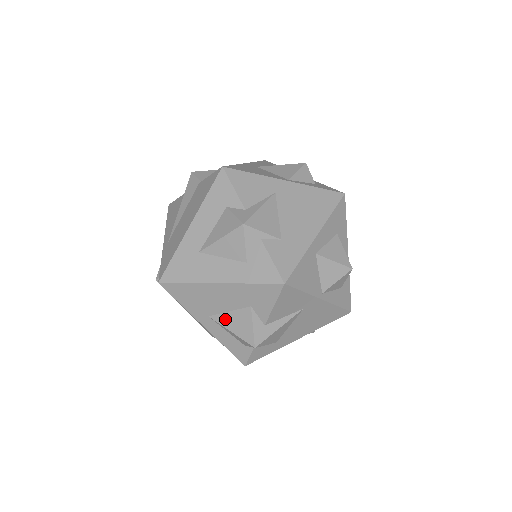
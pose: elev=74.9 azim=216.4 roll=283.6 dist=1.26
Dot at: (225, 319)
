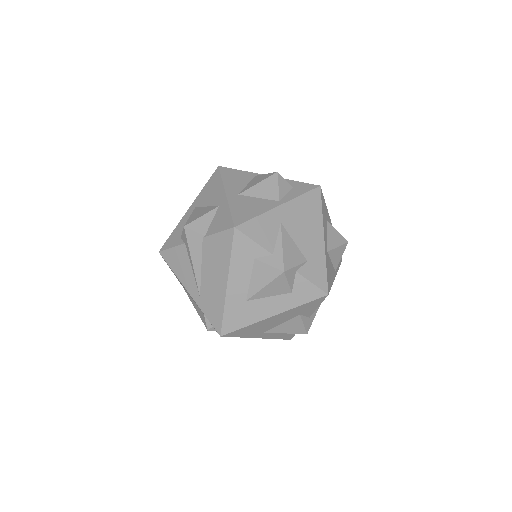
Dot at: (279, 329)
